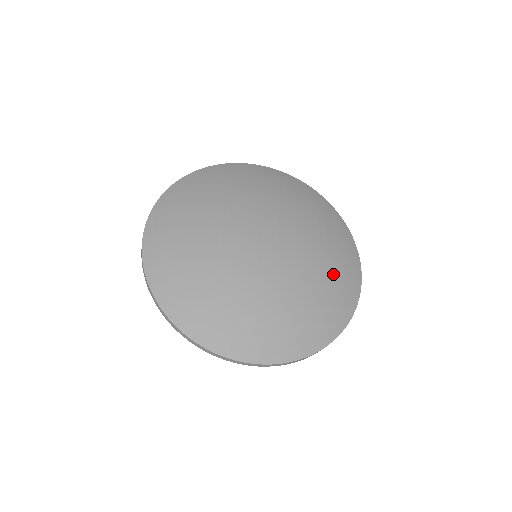
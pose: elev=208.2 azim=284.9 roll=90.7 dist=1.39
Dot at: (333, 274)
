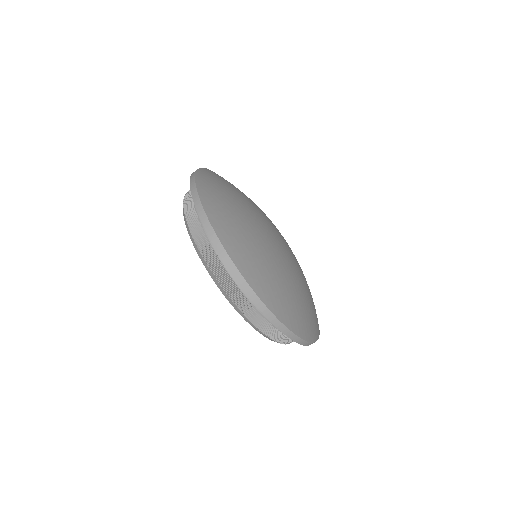
Dot at: occluded
